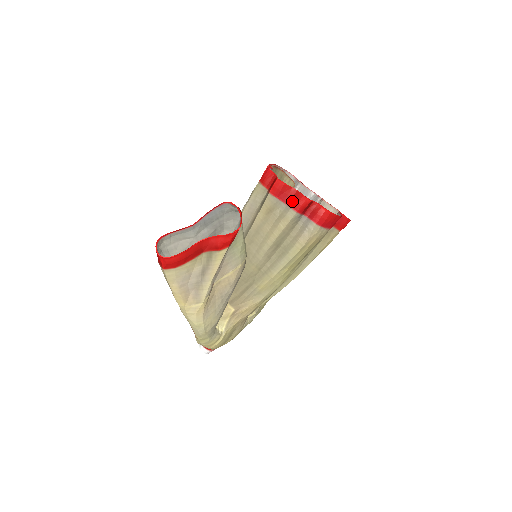
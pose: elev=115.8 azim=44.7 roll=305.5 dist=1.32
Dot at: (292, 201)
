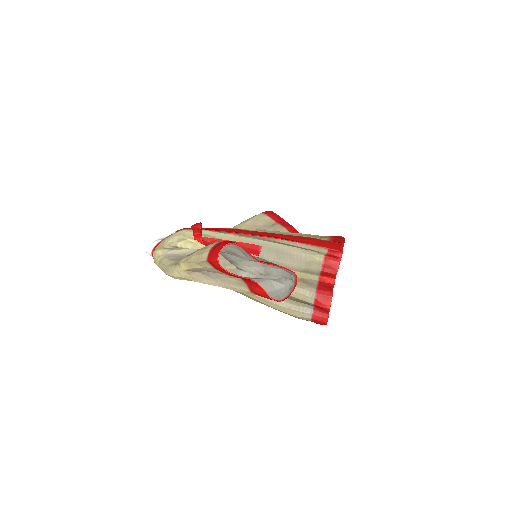
Dot at: (321, 297)
